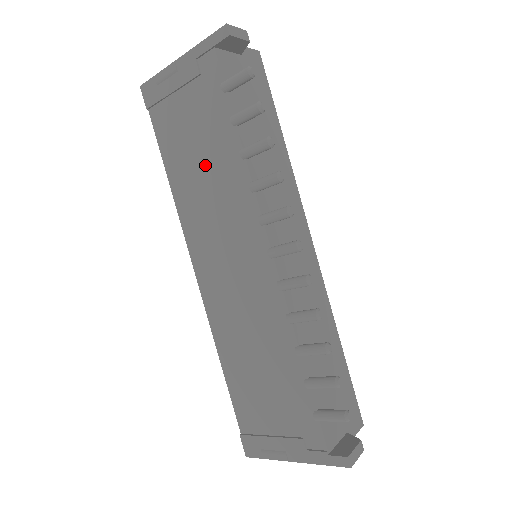
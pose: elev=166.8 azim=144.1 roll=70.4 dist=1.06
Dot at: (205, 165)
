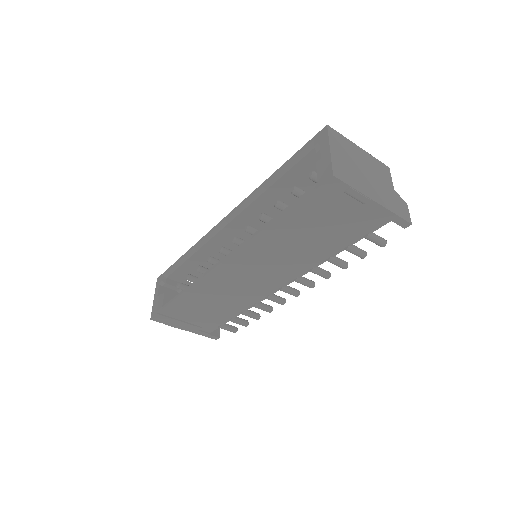
Dot at: (304, 243)
